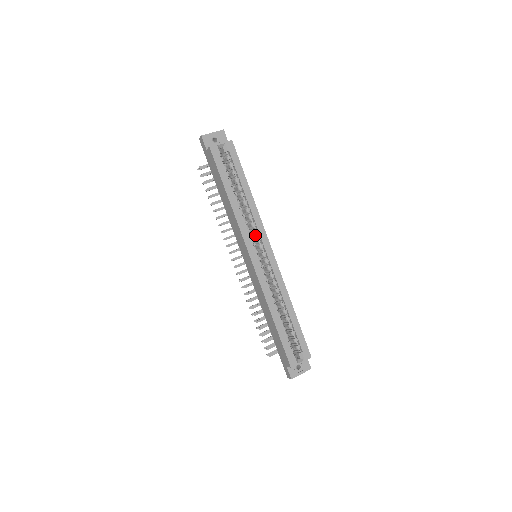
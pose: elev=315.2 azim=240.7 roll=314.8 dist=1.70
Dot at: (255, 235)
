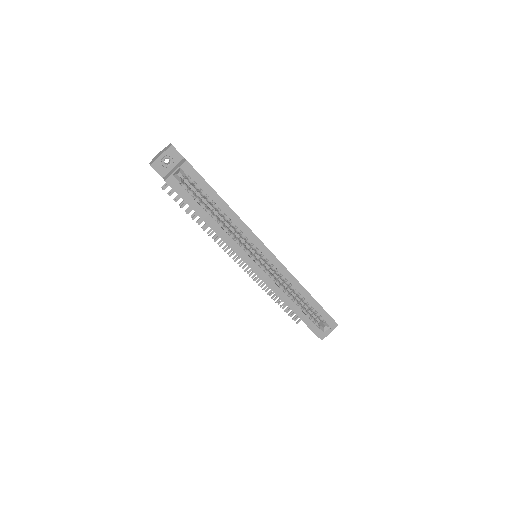
Dot at: (248, 243)
